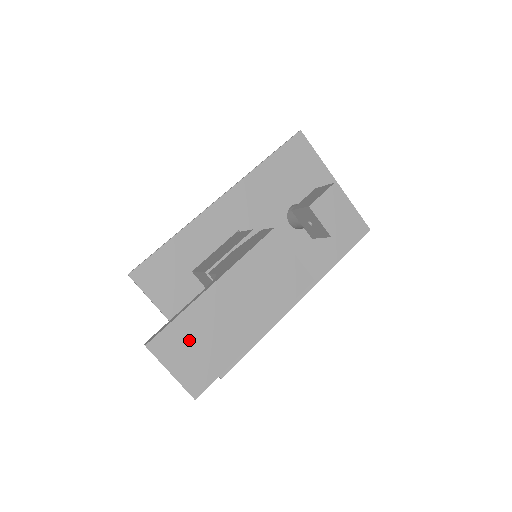
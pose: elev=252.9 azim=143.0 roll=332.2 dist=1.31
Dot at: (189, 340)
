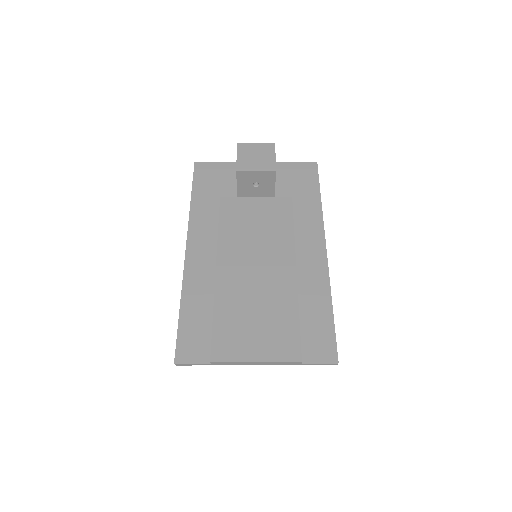
Dot at: (242, 324)
